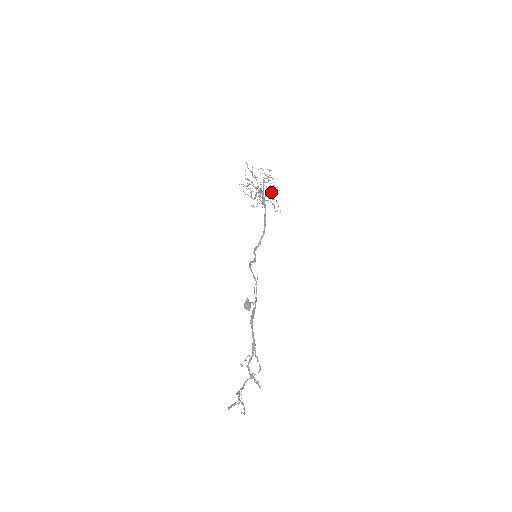
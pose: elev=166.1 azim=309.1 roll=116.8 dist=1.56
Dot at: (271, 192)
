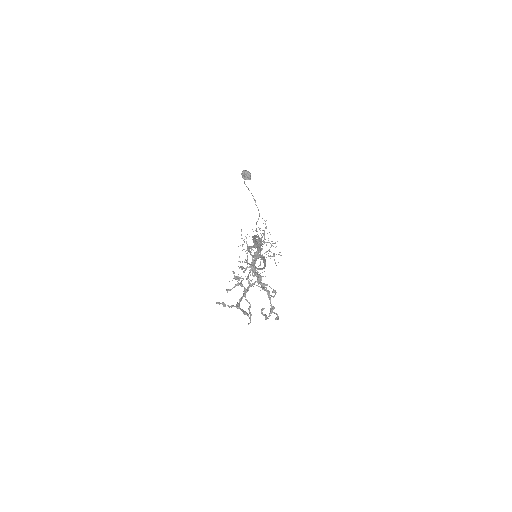
Dot at: occluded
